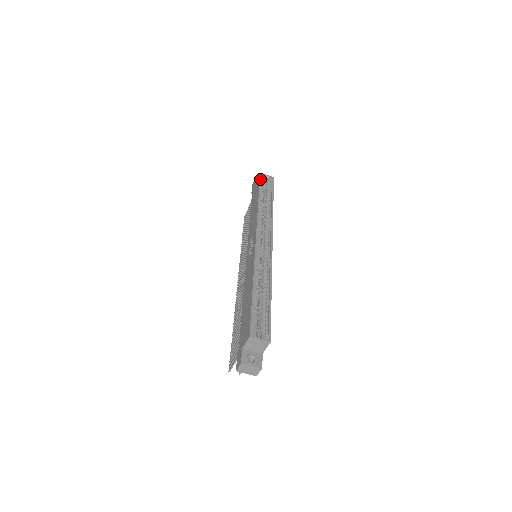
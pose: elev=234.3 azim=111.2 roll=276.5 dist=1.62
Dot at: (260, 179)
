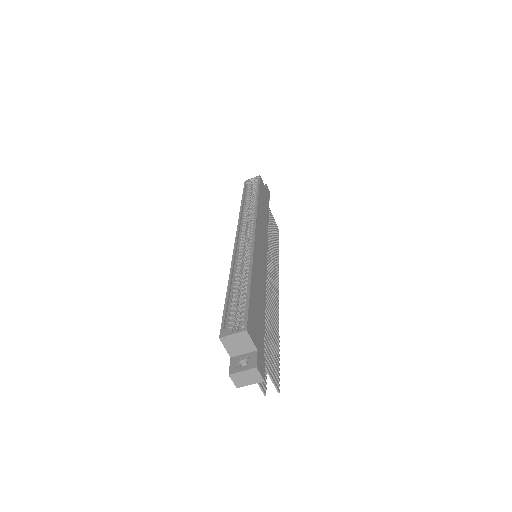
Dot at: (244, 186)
